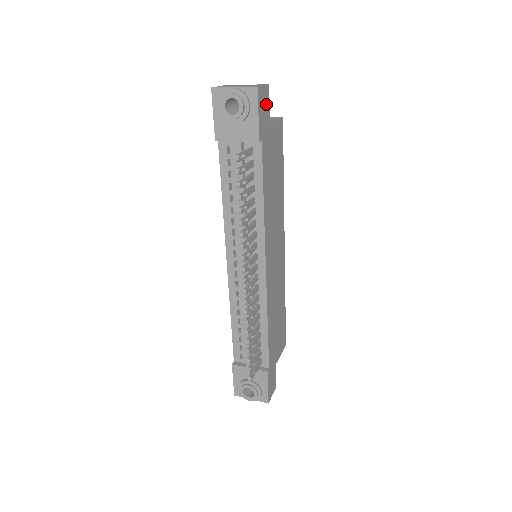
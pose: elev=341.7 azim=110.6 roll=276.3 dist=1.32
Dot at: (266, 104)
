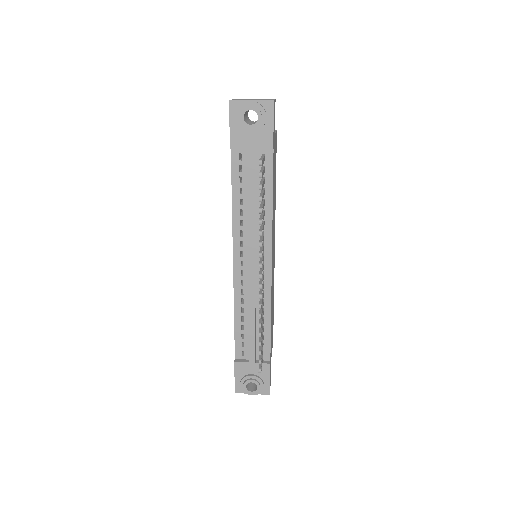
Dot at: (274, 116)
